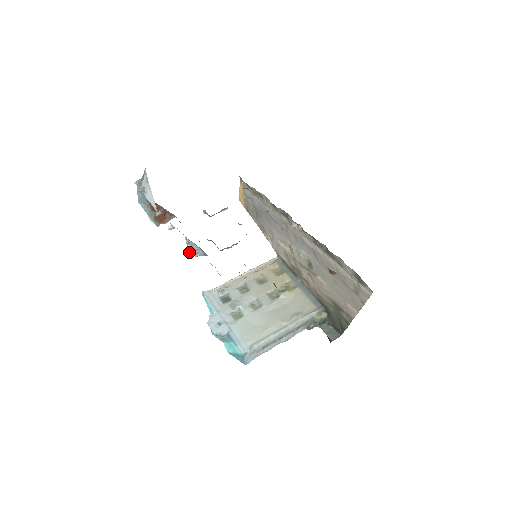
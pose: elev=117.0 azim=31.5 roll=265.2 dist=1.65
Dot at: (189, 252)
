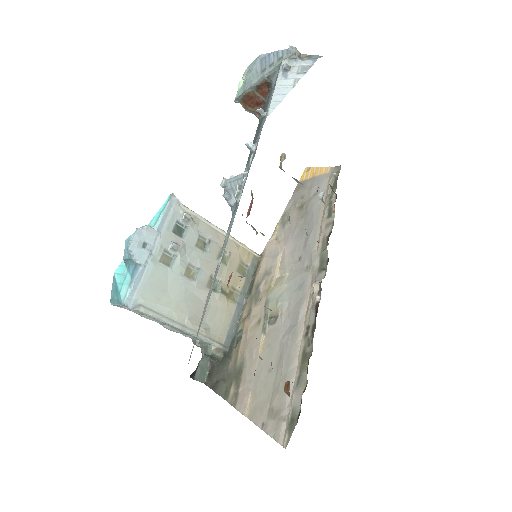
Dot at: (225, 183)
